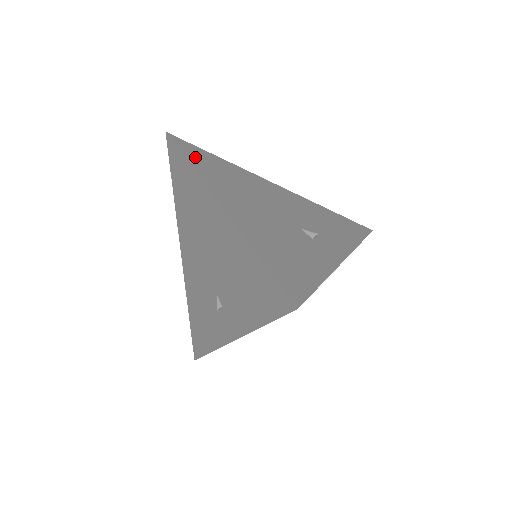
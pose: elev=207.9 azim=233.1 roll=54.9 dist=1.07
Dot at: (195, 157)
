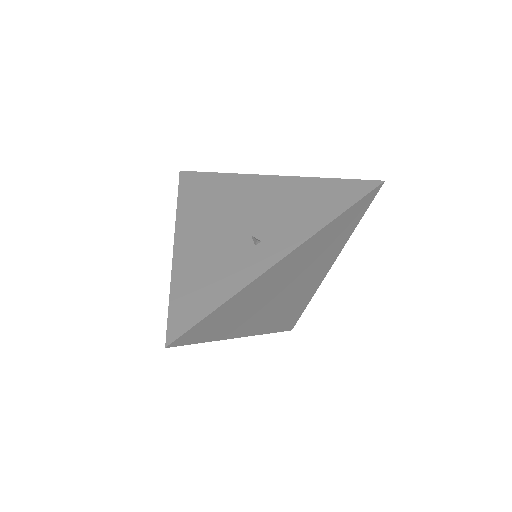
Dot at: (189, 190)
